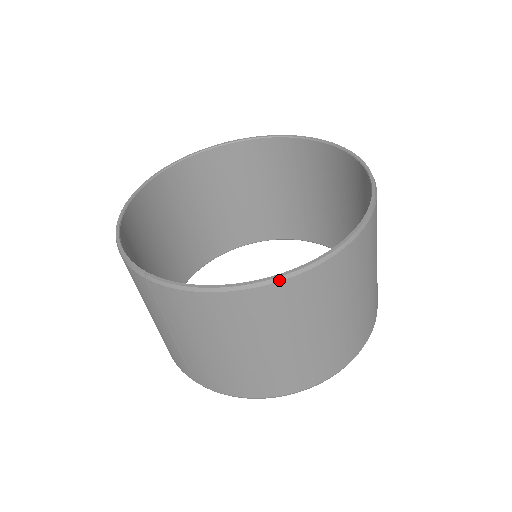
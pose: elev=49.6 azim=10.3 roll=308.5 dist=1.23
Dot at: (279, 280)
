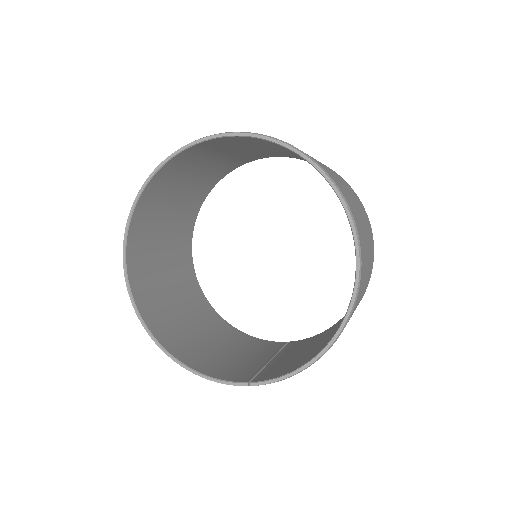
Dot at: occluded
